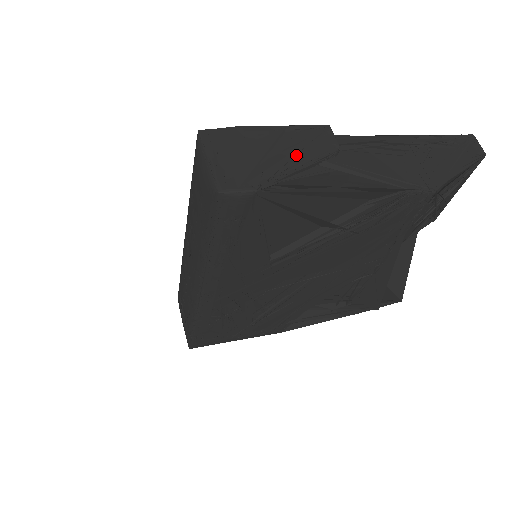
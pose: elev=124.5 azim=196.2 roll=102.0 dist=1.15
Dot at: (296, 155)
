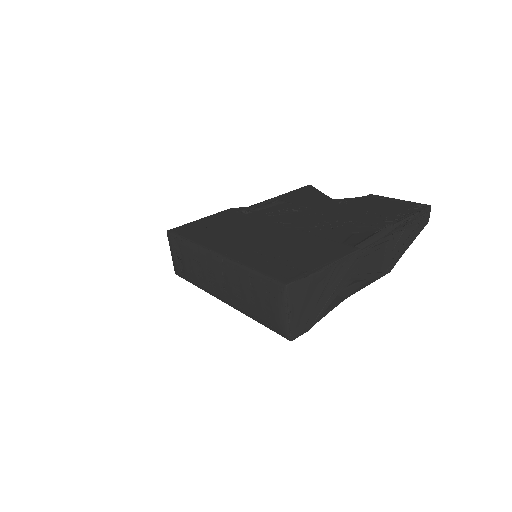
Dot at: (335, 289)
